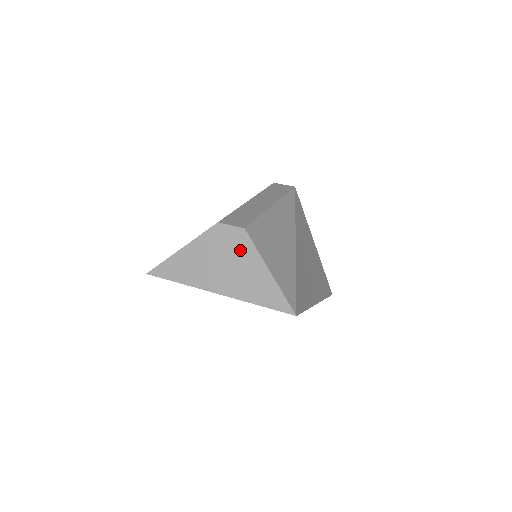
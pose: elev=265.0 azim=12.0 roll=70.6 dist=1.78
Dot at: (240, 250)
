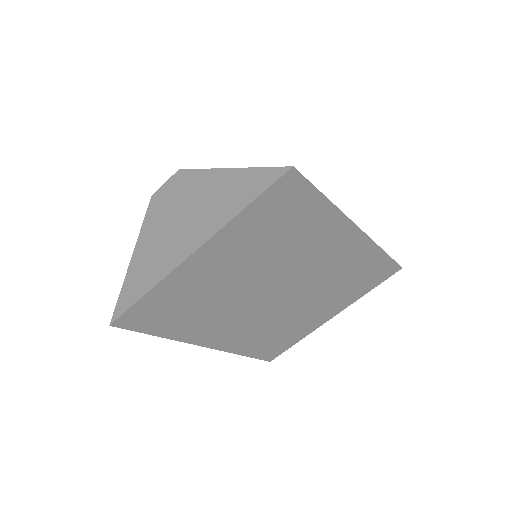
Dot at: (187, 189)
